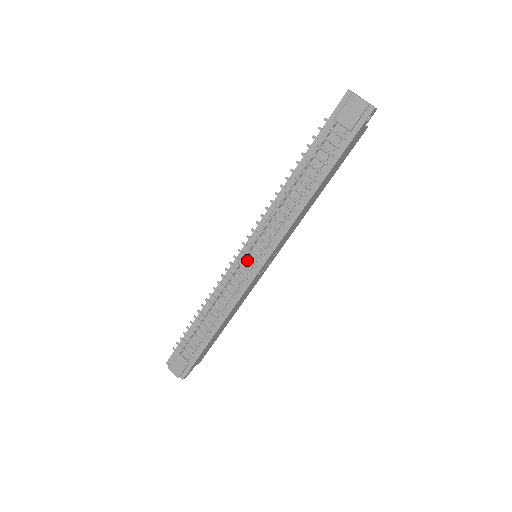
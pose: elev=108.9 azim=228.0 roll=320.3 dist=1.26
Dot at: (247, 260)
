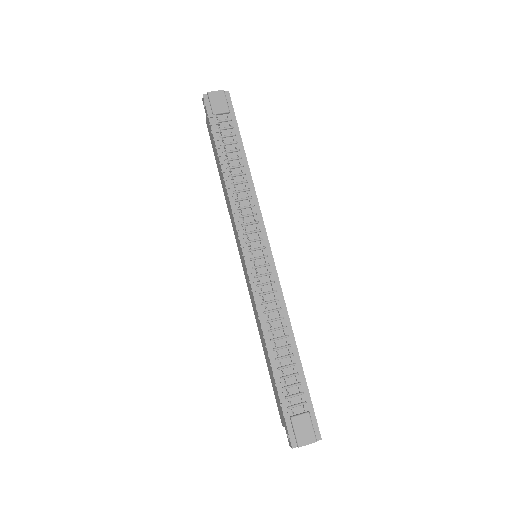
Dot at: (256, 258)
